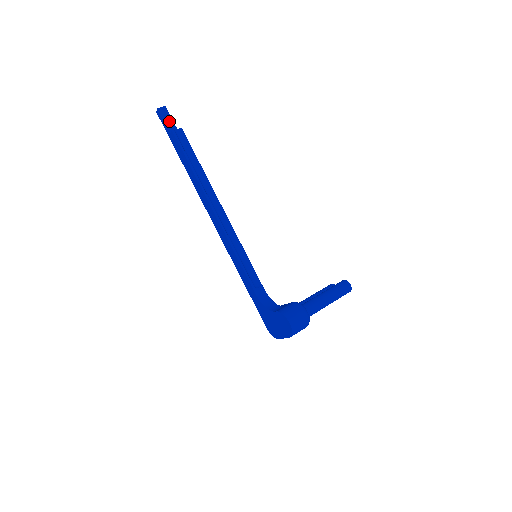
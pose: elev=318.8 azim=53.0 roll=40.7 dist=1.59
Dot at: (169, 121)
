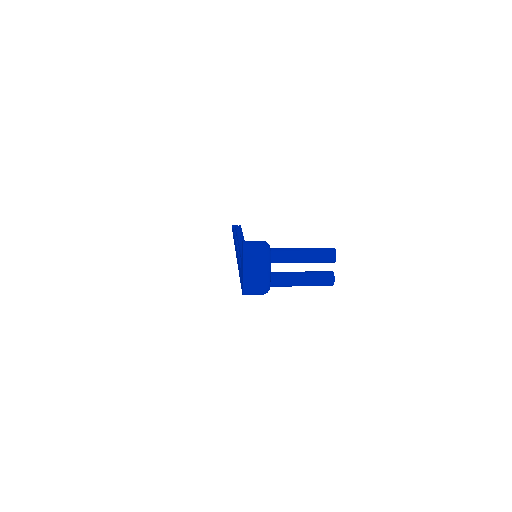
Dot at: occluded
